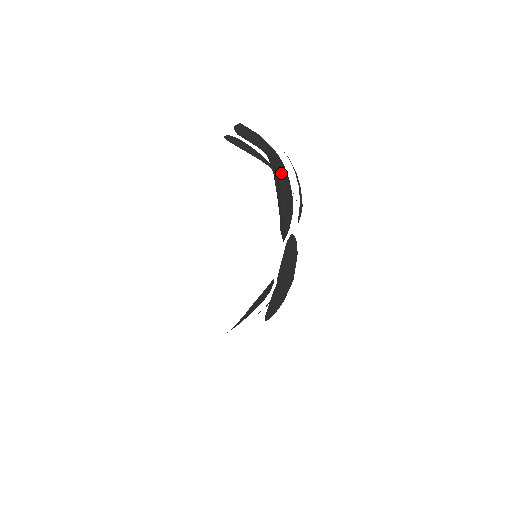
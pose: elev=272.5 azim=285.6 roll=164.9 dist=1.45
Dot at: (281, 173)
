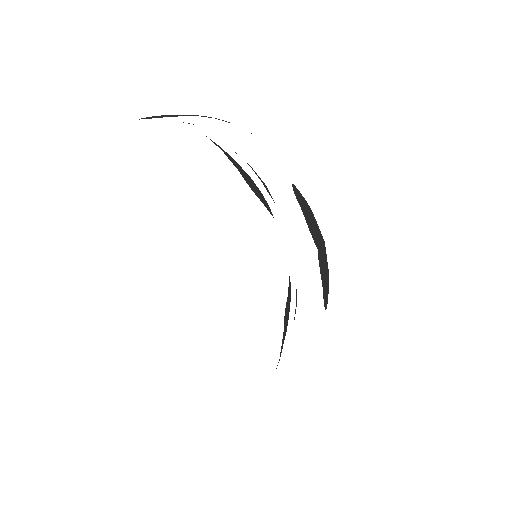
Dot at: (224, 152)
